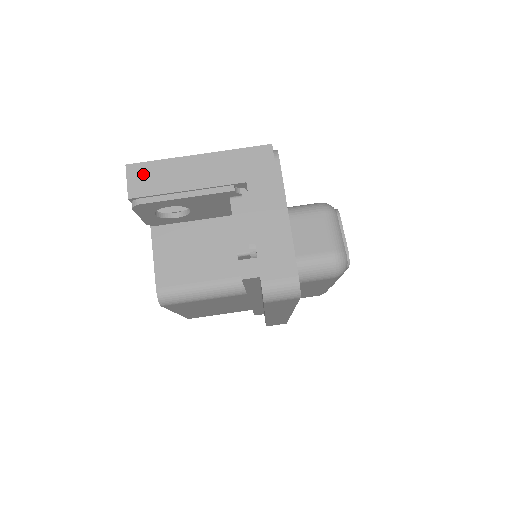
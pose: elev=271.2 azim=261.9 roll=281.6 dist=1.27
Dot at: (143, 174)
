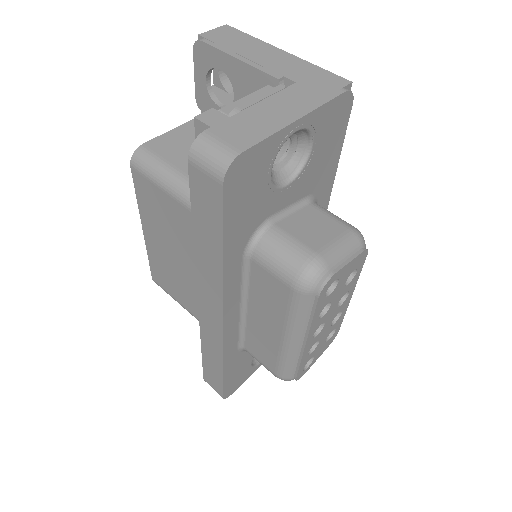
Dot at: (229, 33)
